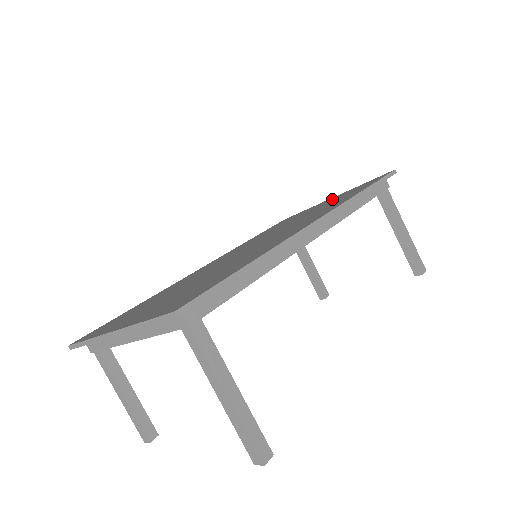
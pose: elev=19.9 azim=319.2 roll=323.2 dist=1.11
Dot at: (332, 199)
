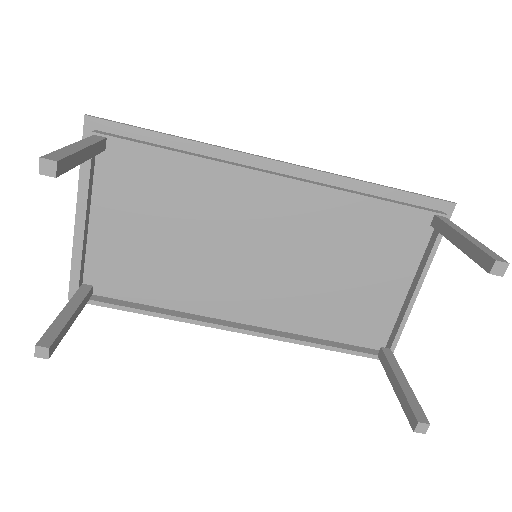
Dot at: (399, 267)
